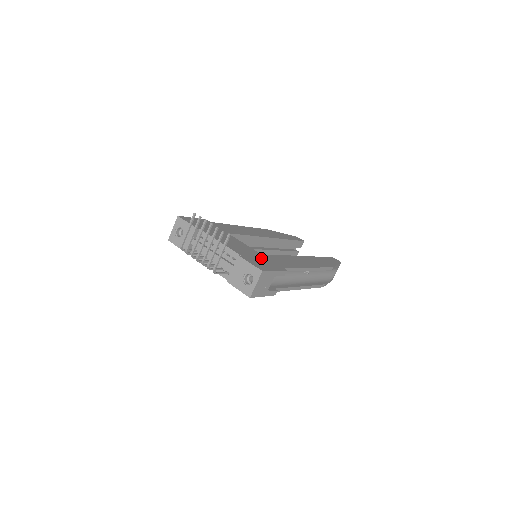
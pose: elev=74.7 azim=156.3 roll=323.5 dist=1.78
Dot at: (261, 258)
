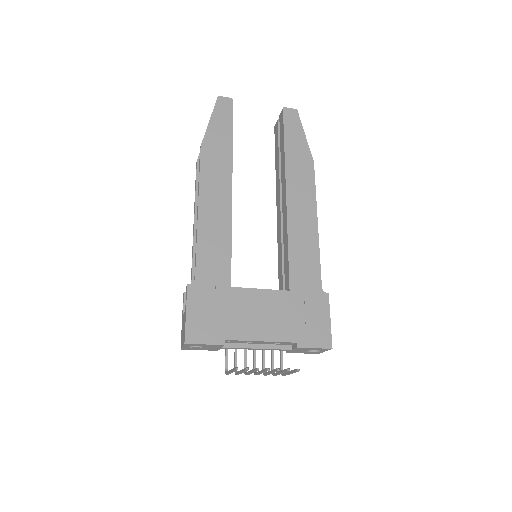
Dot at: (301, 307)
